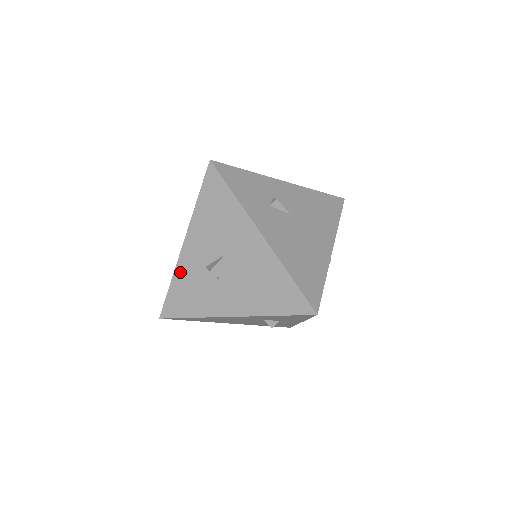
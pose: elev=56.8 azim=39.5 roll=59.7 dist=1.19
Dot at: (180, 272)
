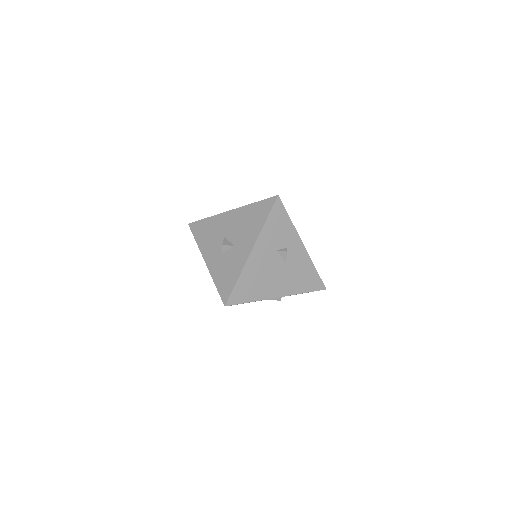
Dot at: (214, 273)
